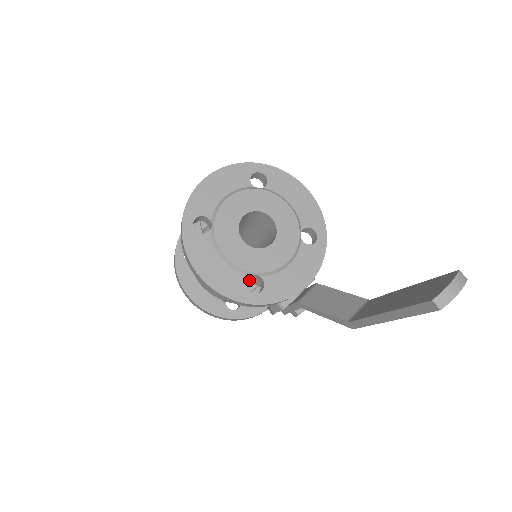
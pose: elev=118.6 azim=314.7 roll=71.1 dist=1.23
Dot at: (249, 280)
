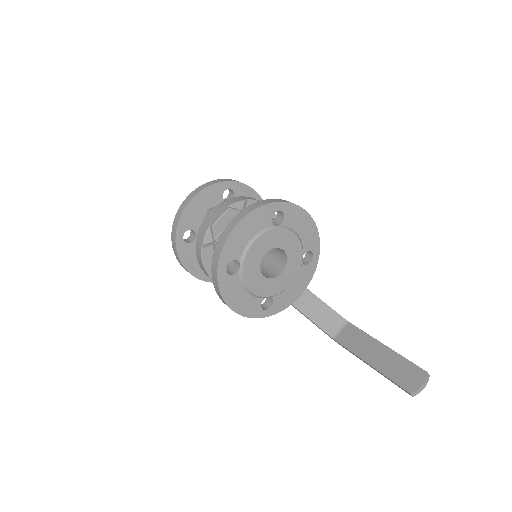
Dot at: occluded
